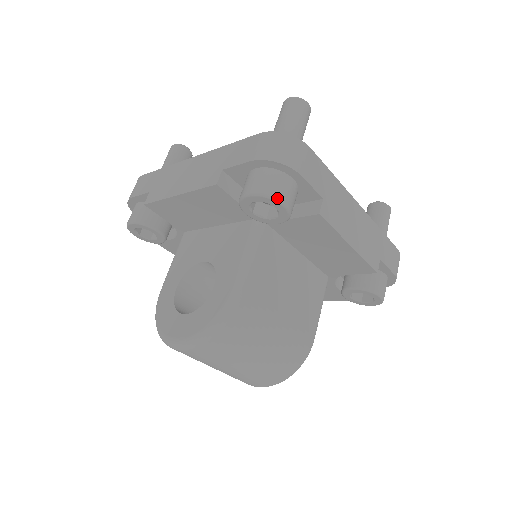
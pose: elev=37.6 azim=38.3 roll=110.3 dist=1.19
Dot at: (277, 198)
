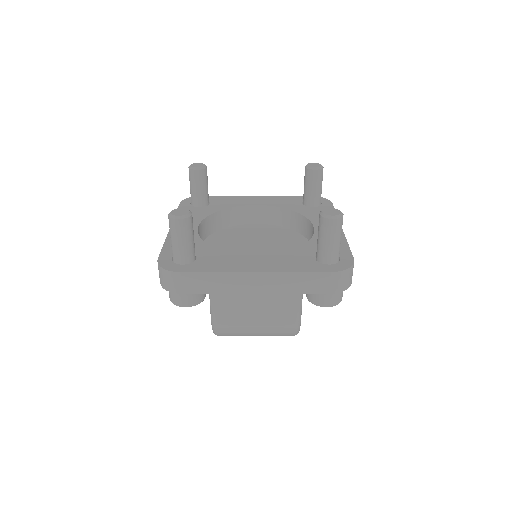
Dot at: occluded
